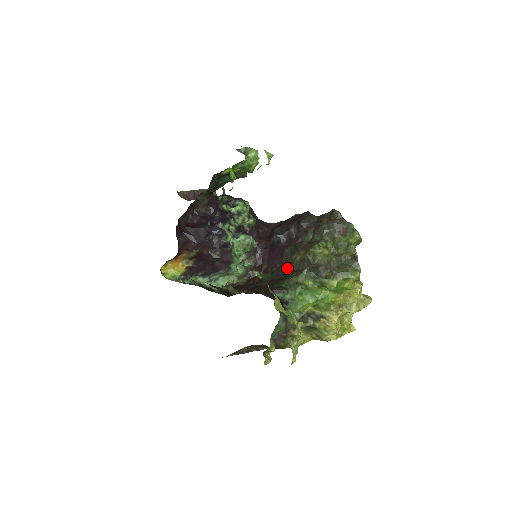
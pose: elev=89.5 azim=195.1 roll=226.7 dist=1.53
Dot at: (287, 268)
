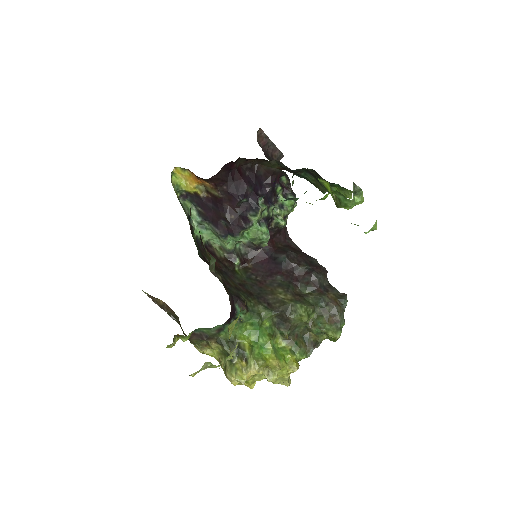
Dot at: (264, 291)
